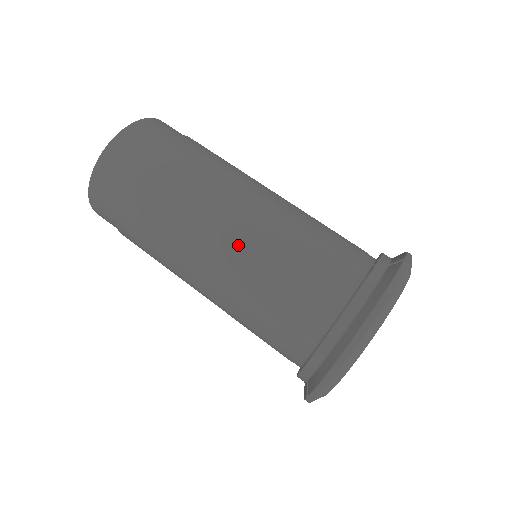
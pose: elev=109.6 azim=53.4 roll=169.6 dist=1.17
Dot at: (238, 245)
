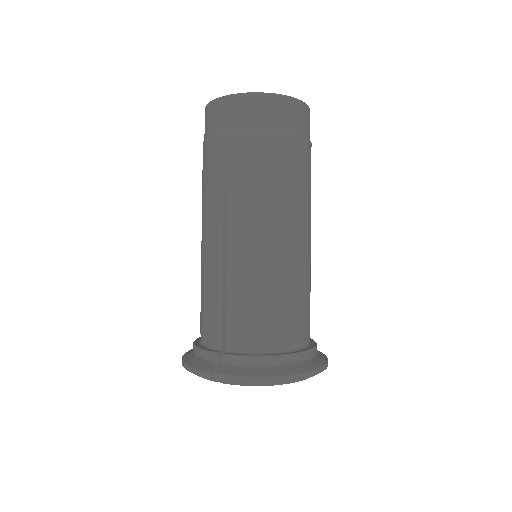
Dot at: (288, 251)
